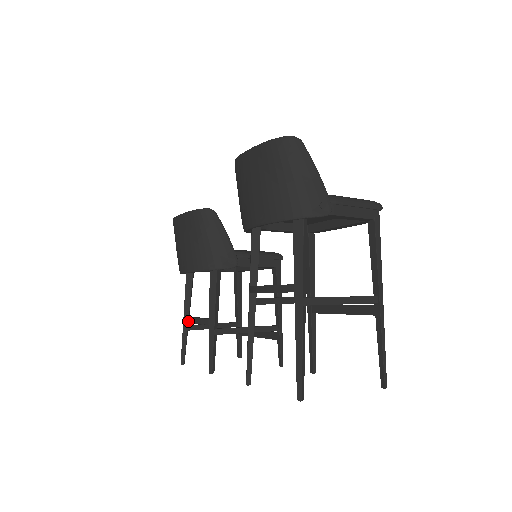
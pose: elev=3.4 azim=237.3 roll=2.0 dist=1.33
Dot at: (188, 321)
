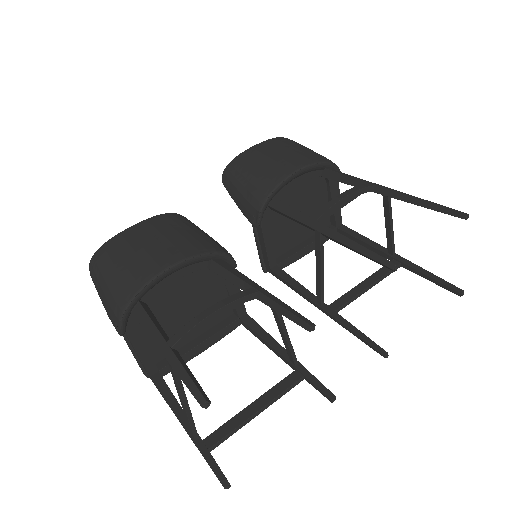
Dot at: (203, 315)
